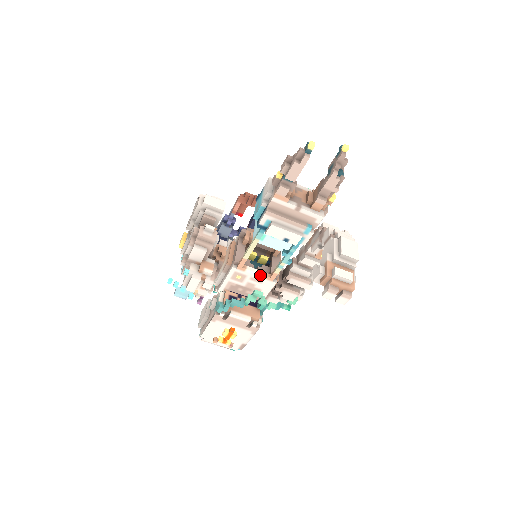
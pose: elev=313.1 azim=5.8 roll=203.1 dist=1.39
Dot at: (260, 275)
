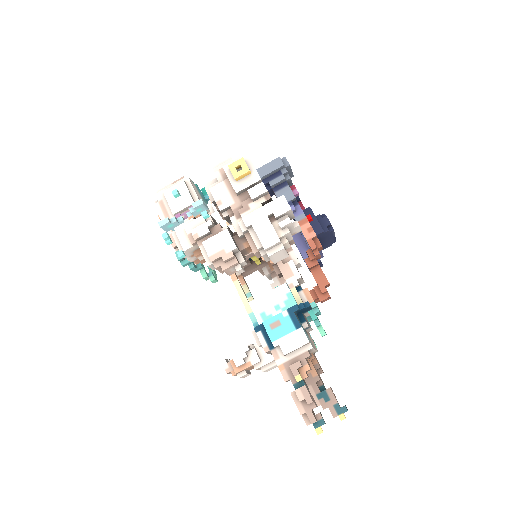
Dot at: occluded
